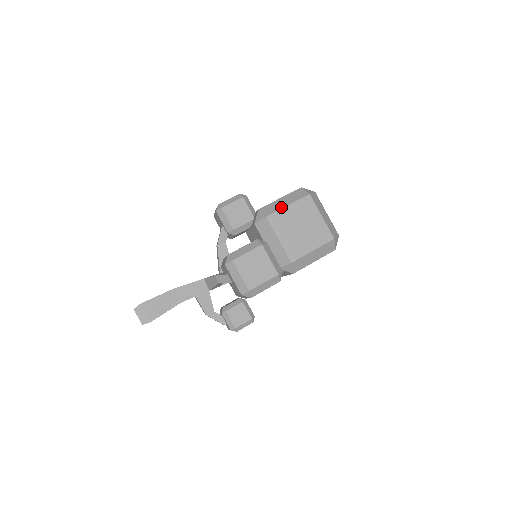
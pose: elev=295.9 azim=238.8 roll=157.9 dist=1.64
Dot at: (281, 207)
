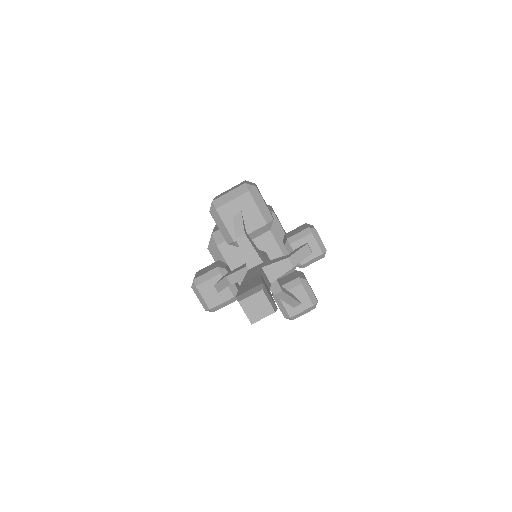
Dot at: occluded
